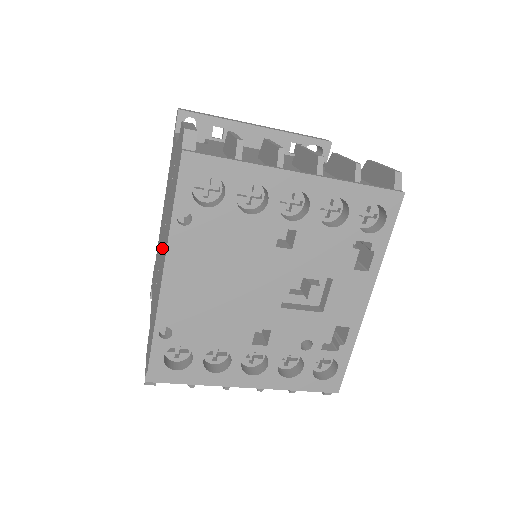
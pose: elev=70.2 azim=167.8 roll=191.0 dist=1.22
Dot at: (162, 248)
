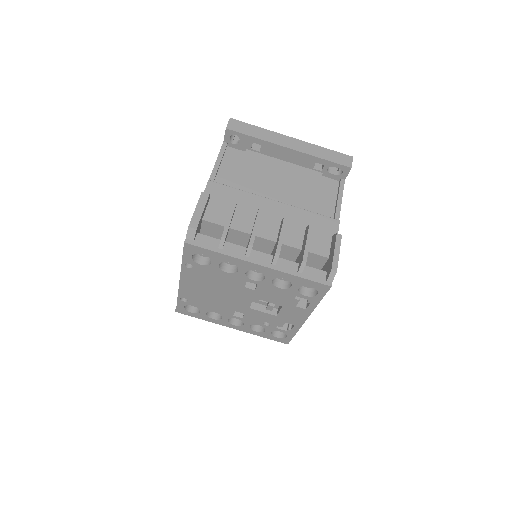
Dot at: occluded
